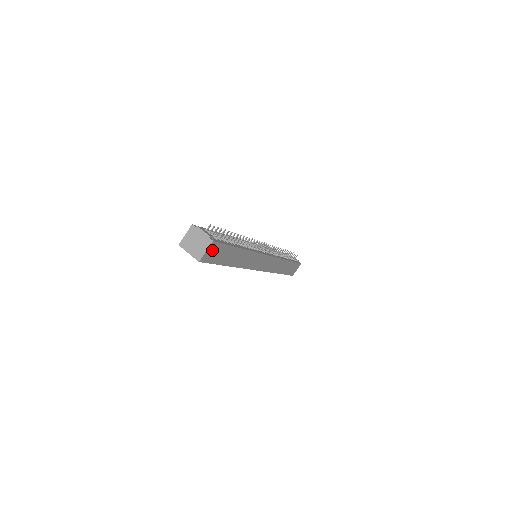
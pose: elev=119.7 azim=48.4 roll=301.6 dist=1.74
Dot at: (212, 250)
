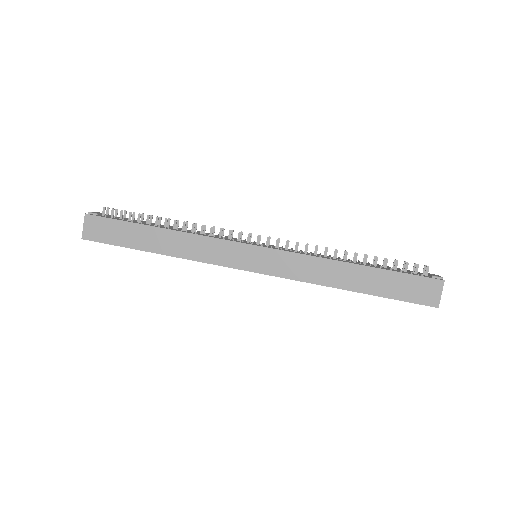
Dot at: (94, 226)
